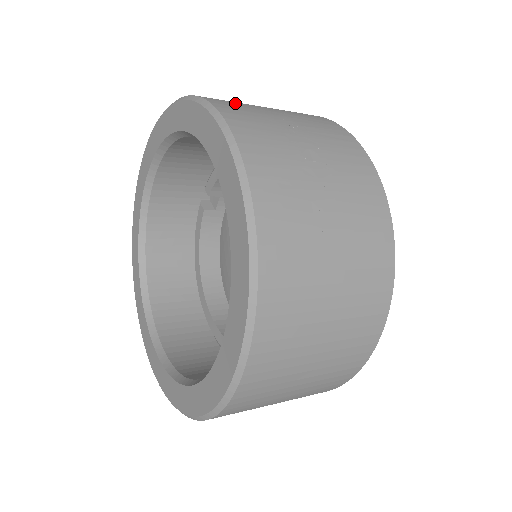
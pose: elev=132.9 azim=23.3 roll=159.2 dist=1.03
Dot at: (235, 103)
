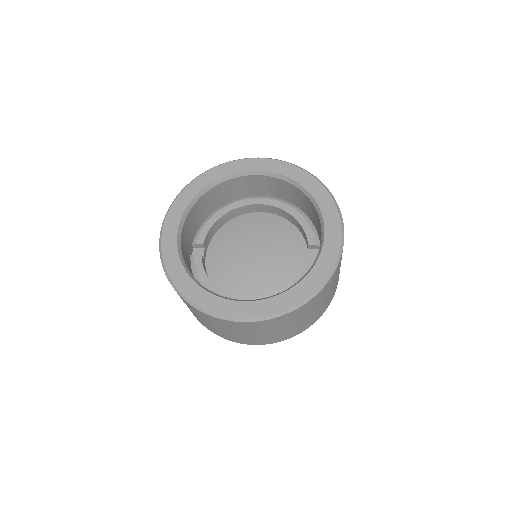
Dot at: occluded
